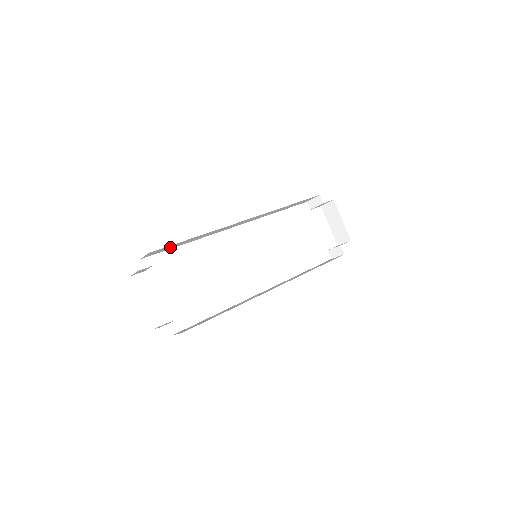
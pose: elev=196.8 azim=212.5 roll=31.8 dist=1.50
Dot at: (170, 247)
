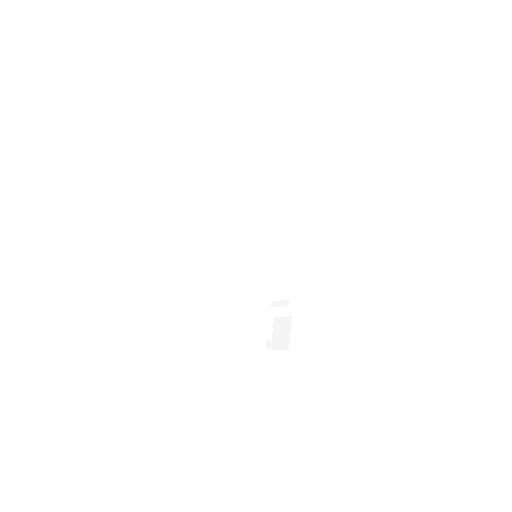
Dot at: (238, 169)
